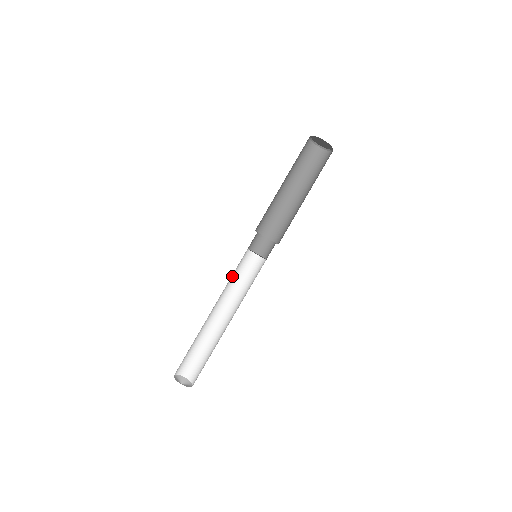
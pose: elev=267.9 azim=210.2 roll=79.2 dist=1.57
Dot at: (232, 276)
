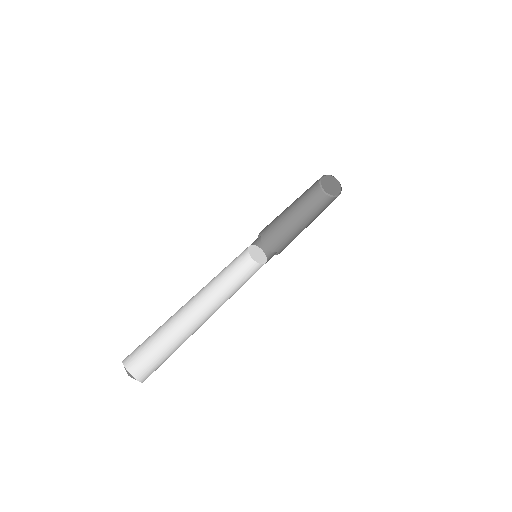
Dot at: occluded
